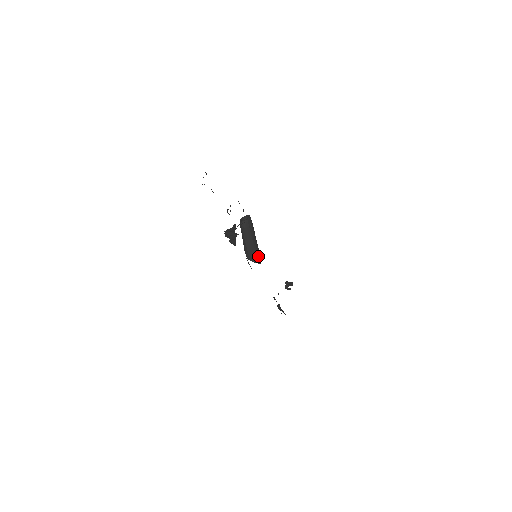
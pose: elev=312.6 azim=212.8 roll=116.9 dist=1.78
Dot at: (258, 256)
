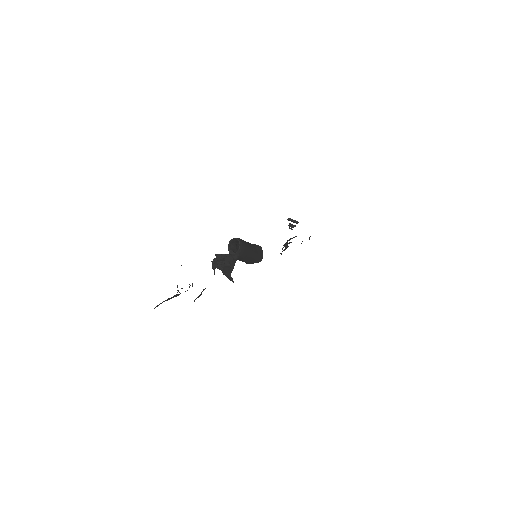
Dot at: (259, 257)
